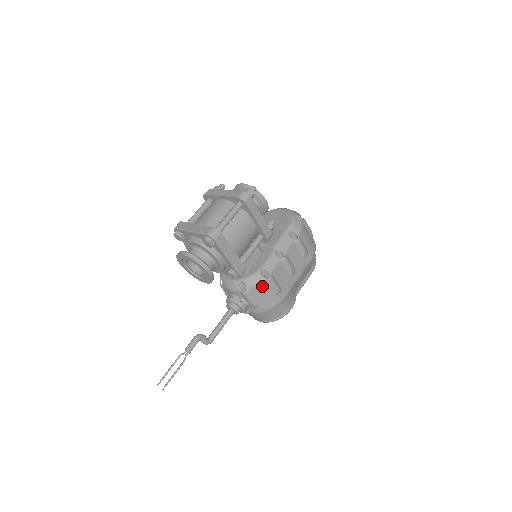
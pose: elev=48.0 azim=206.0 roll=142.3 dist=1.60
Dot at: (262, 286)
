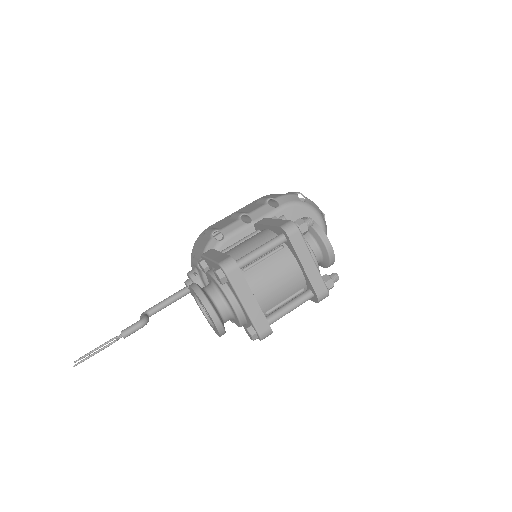
Dot at: occluded
